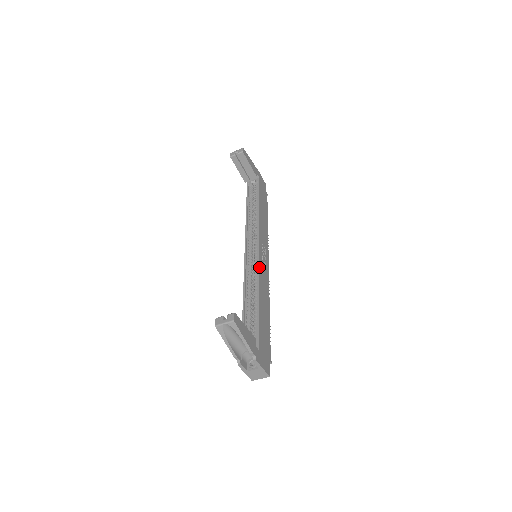
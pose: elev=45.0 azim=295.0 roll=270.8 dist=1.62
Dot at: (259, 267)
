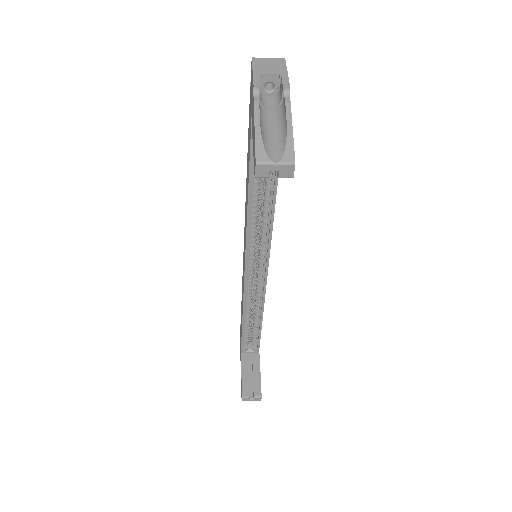
Dot at: (265, 290)
